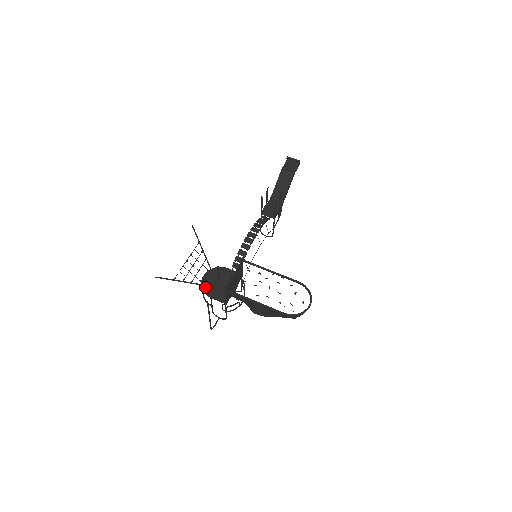
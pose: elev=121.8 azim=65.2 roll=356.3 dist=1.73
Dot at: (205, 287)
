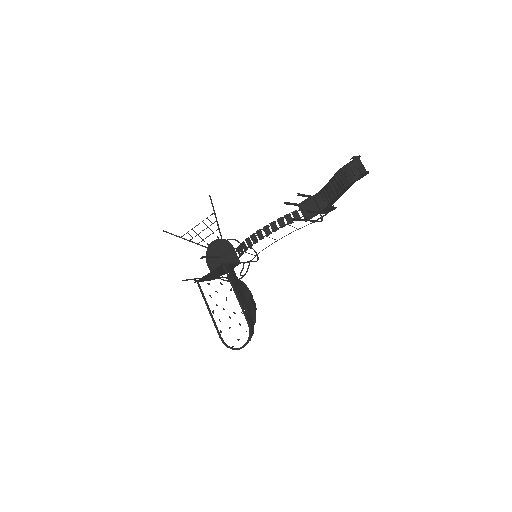
Dot at: (210, 252)
